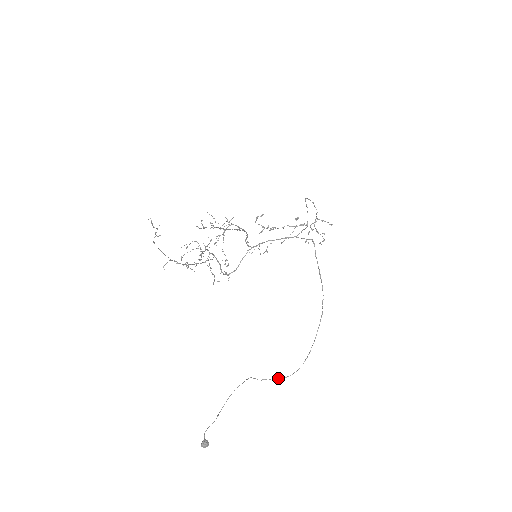
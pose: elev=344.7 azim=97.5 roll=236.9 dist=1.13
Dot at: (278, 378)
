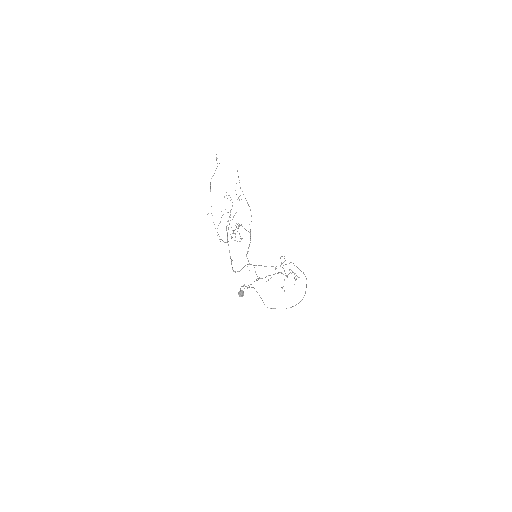
Dot at: occluded
